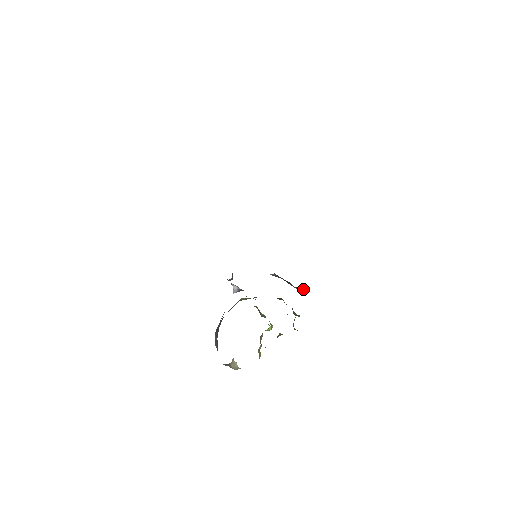
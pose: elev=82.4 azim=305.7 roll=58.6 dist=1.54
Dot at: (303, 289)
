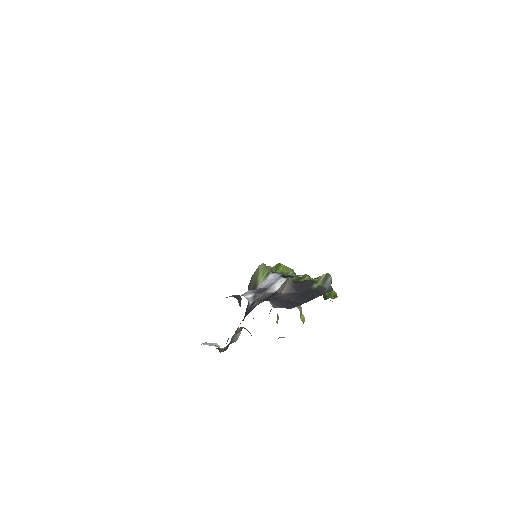
Dot at: (329, 282)
